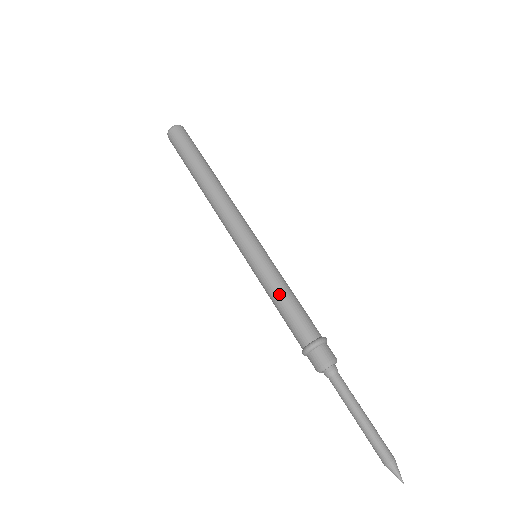
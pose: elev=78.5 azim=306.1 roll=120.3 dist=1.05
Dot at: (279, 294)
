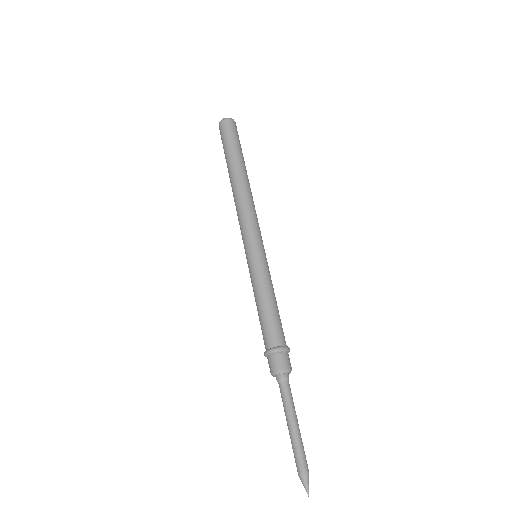
Dot at: (261, 296)
